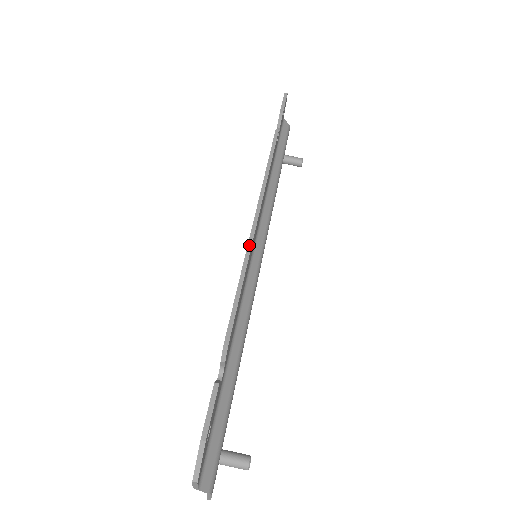
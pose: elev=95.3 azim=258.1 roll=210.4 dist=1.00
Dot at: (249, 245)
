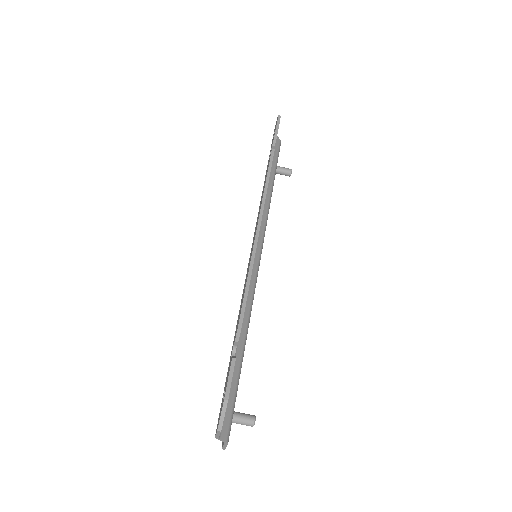
Dot at: (254, 249)
